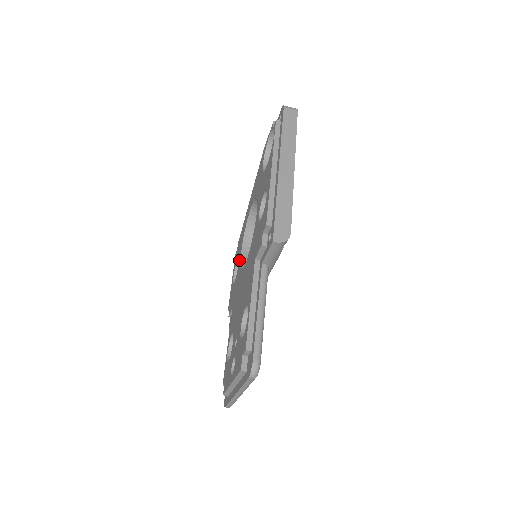
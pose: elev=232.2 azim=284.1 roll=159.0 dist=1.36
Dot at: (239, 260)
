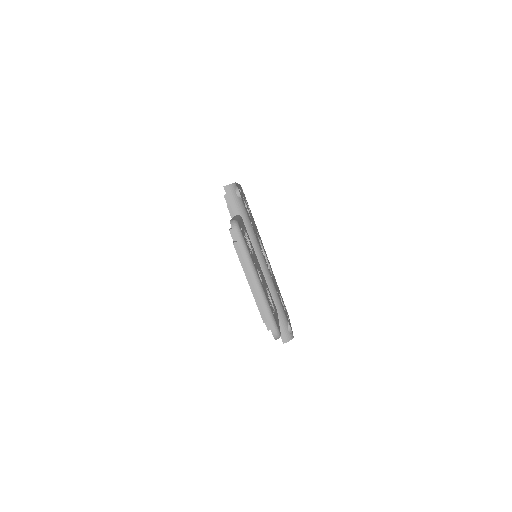
Dot at: occluded
